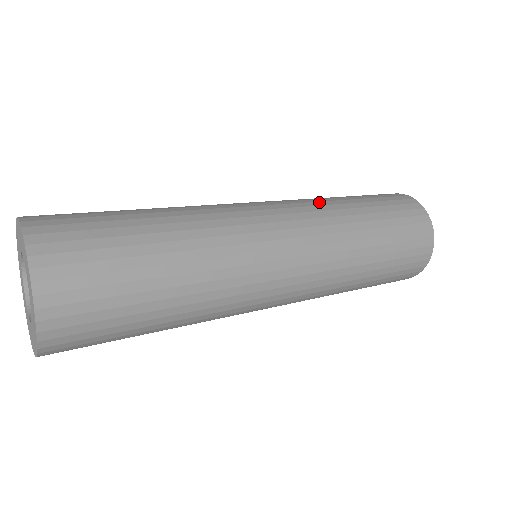
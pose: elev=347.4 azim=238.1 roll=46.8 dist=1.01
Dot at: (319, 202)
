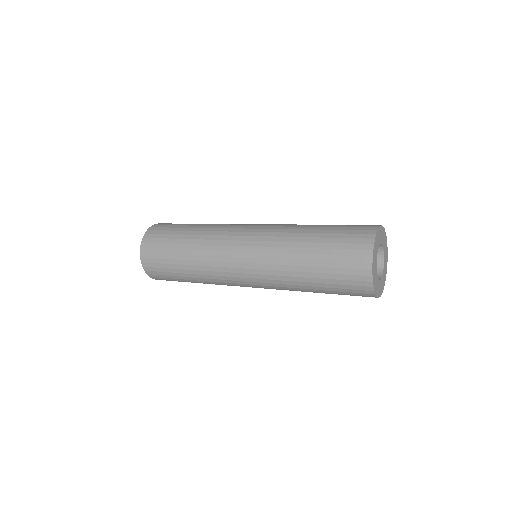
Dot at: (283, 238)
